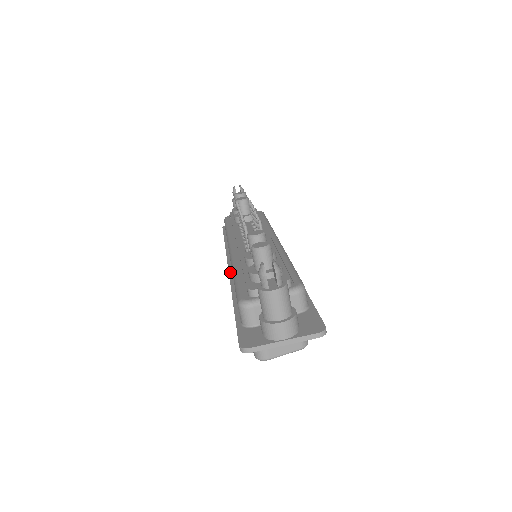
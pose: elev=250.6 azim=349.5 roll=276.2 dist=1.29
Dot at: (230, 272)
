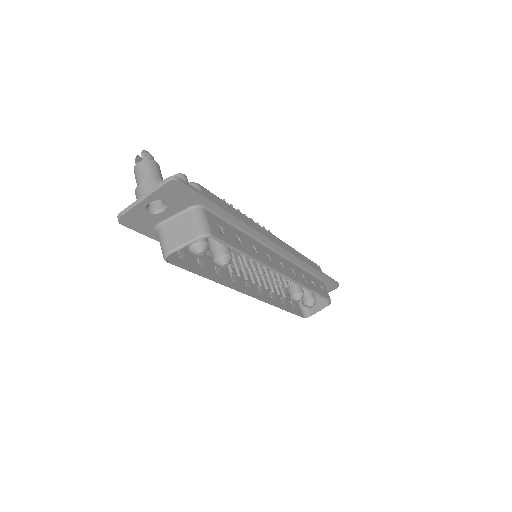
Dot at: occluded
